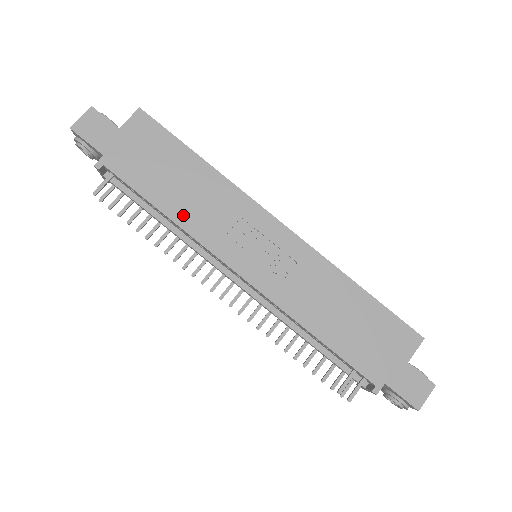
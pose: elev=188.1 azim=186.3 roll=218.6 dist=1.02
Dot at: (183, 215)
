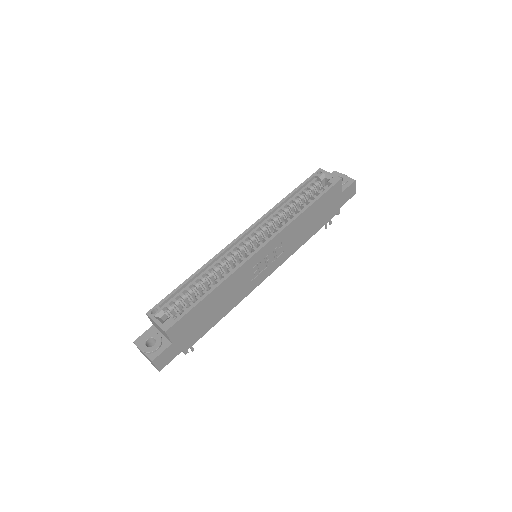
Dot at: (232, 305)
